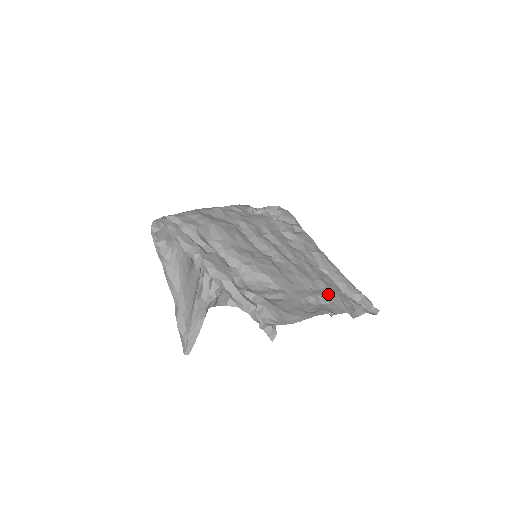
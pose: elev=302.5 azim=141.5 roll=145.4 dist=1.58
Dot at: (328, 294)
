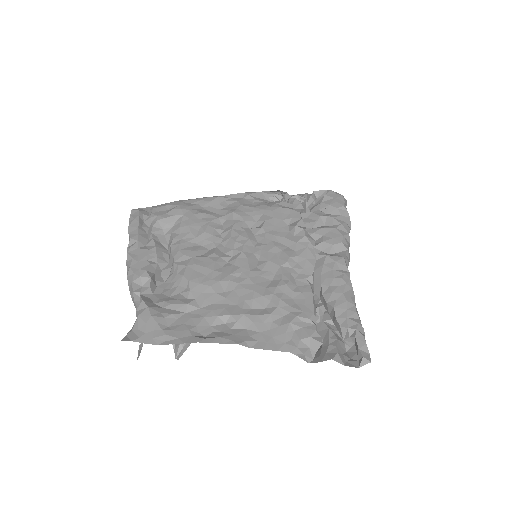
Dot at: (269, 317)
